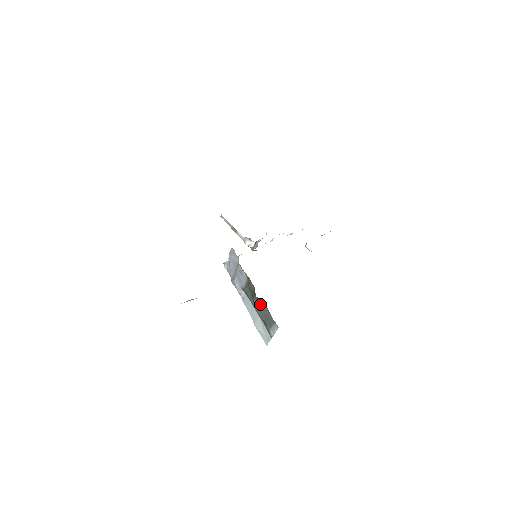
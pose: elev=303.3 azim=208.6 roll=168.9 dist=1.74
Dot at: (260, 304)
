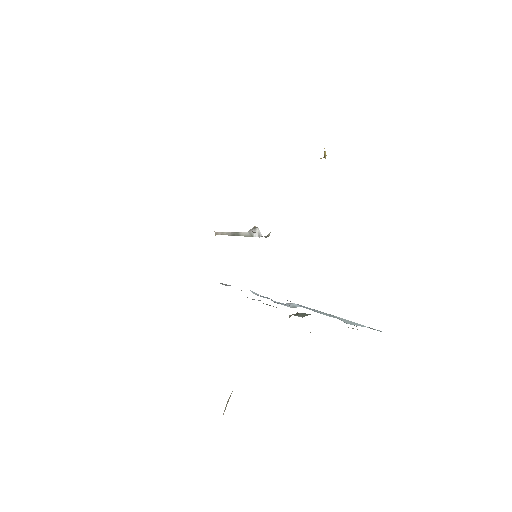
Dot at: (307, 314)
